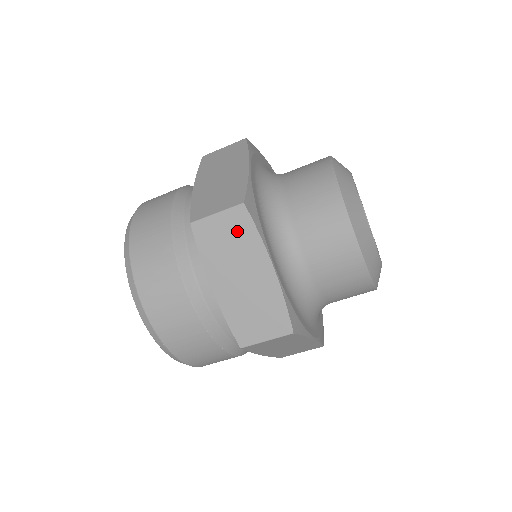
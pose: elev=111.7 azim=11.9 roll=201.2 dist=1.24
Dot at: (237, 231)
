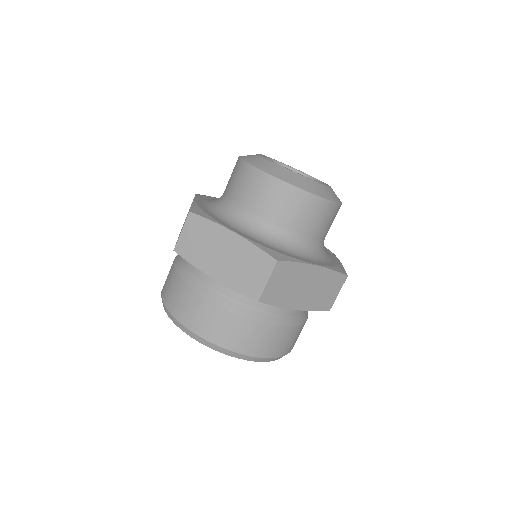
Dot at: (285, 275)
